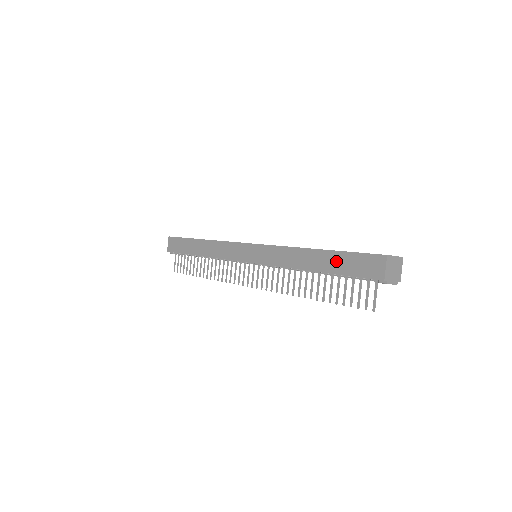
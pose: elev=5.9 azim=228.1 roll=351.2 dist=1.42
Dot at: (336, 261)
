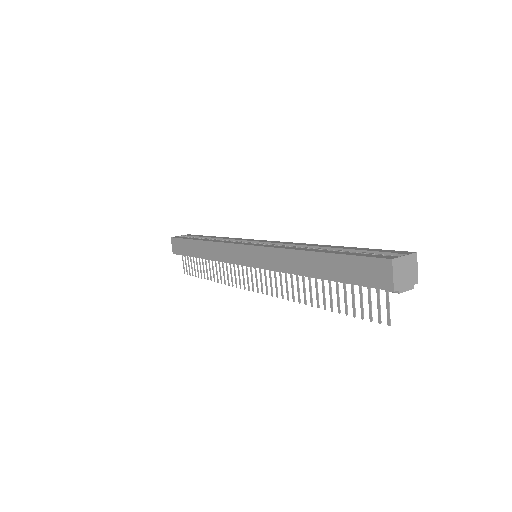
Dot at: (336, 266)
